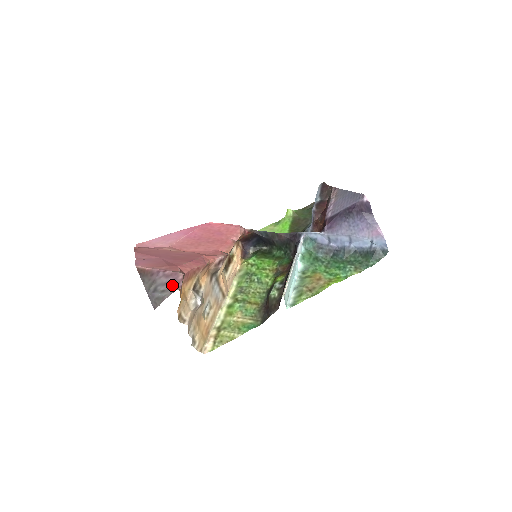
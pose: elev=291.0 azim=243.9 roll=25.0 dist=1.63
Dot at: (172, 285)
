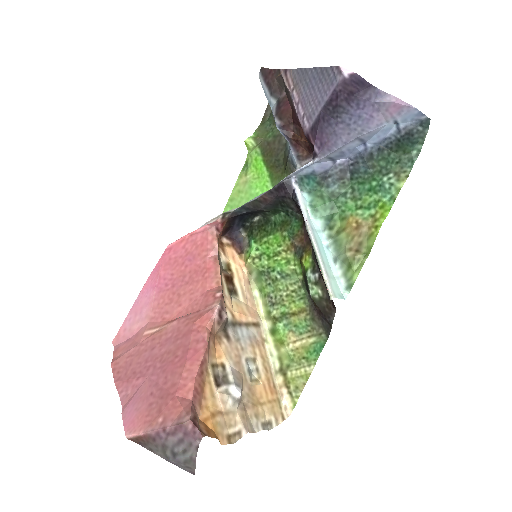
Dot at: (188, 440)
